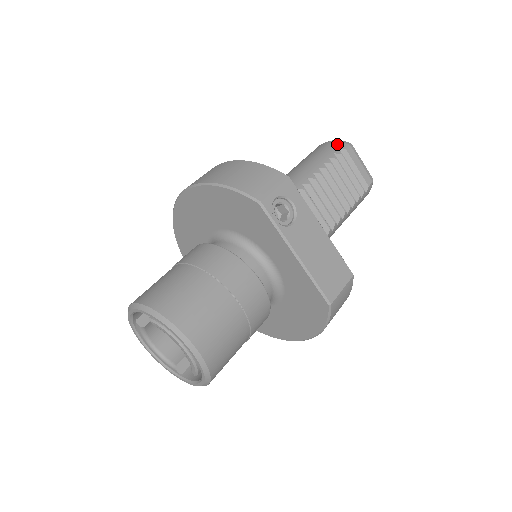
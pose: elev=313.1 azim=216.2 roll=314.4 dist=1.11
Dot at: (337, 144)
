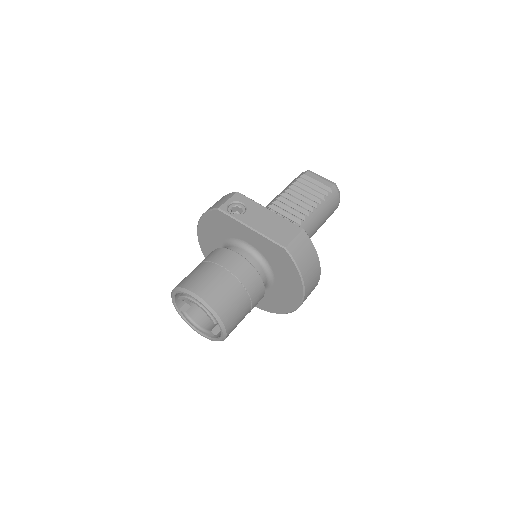
Dot at: (299, 175)
